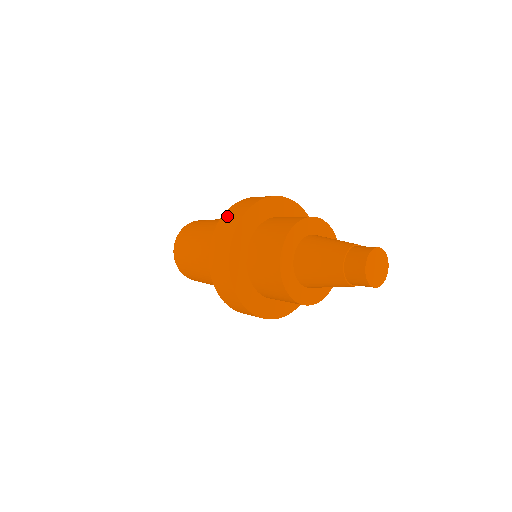
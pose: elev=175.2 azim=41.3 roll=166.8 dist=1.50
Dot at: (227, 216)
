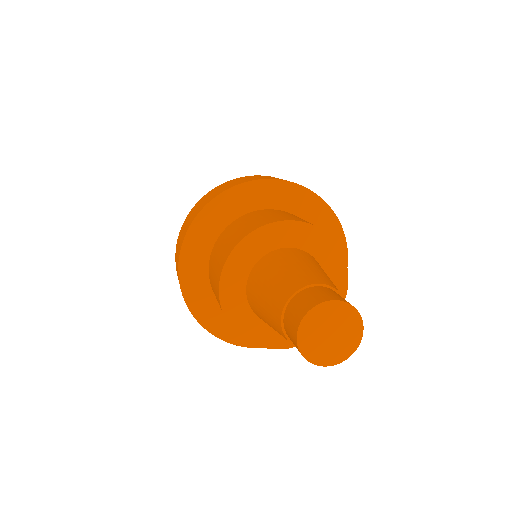
Dot at: (184, 225)
